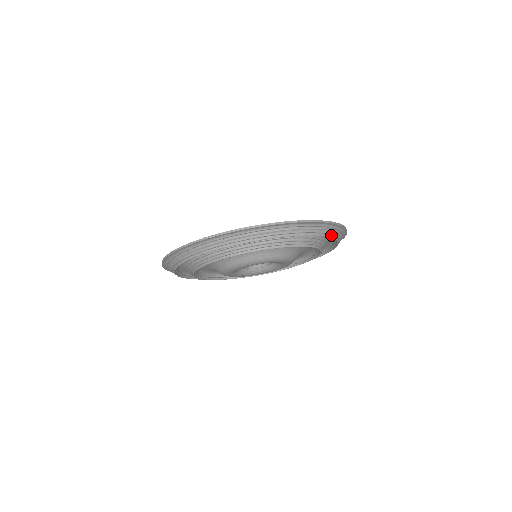
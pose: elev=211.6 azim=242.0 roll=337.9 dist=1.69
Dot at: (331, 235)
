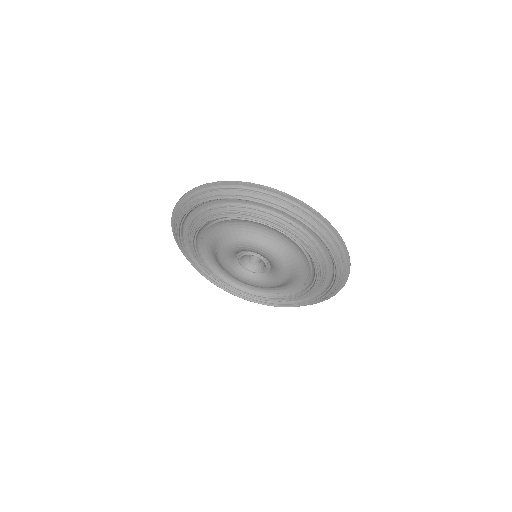
Dot at: (325, 240)
